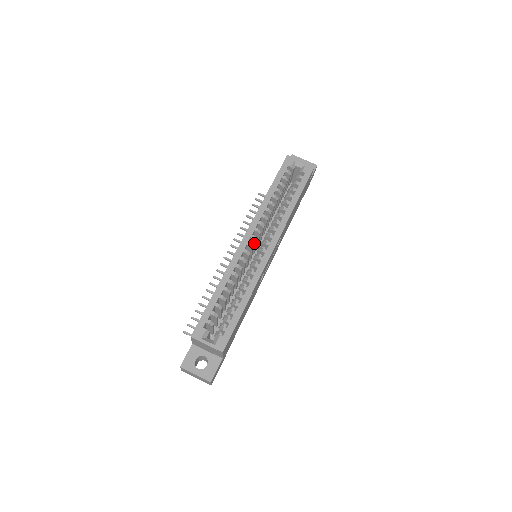
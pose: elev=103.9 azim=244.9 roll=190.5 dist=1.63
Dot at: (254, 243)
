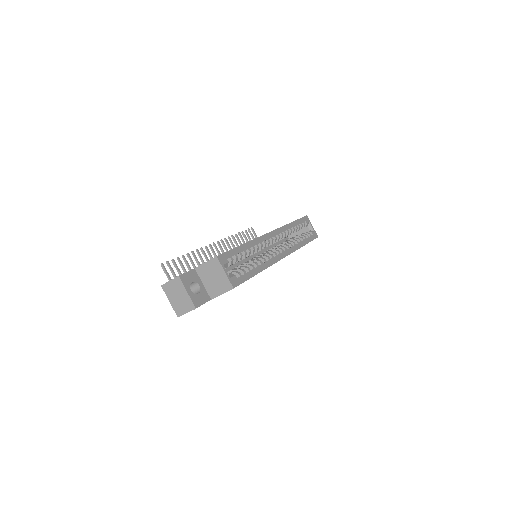
Dot at: occluded
